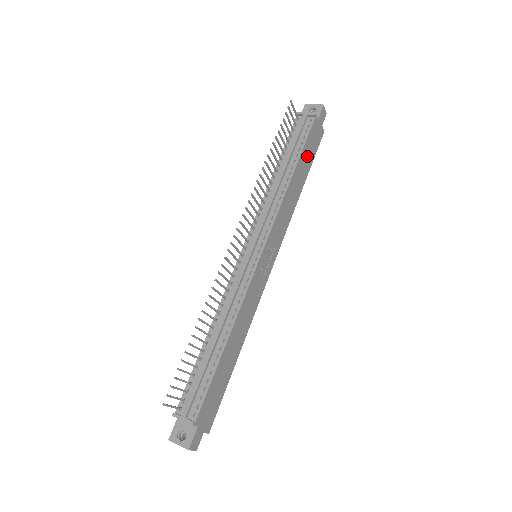
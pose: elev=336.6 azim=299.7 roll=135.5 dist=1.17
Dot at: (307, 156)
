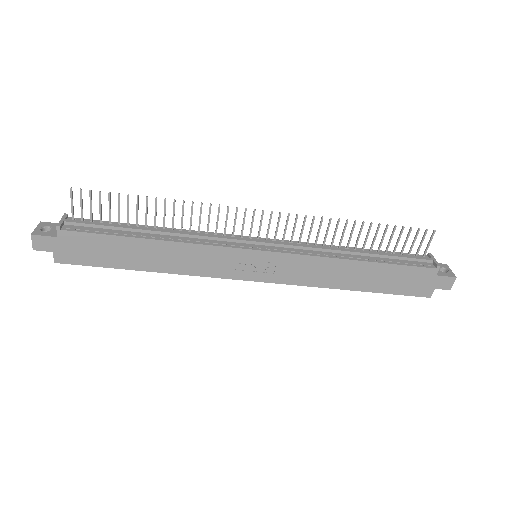
Dot at: (390, 278)
